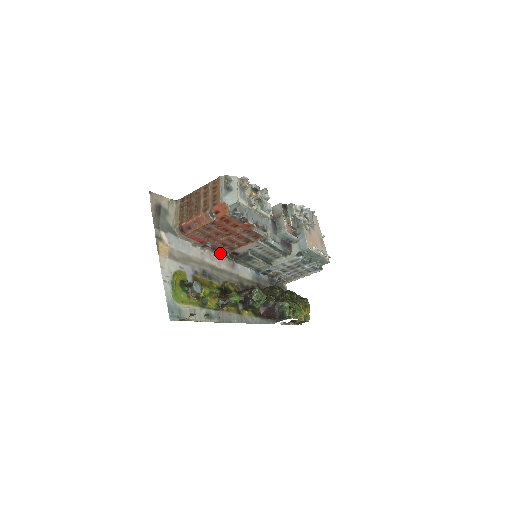
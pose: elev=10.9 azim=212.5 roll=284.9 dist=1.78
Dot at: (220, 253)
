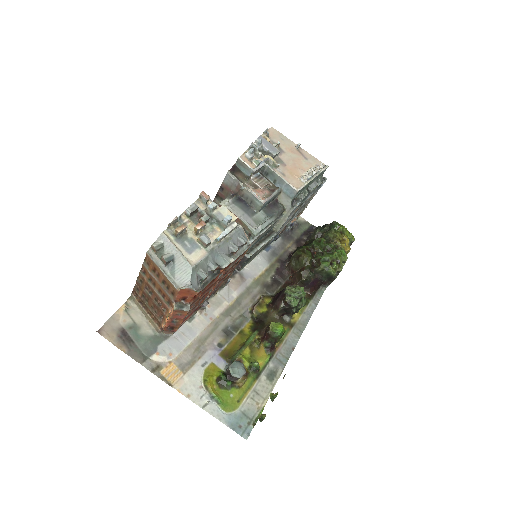
Dot at: (220, 287)
